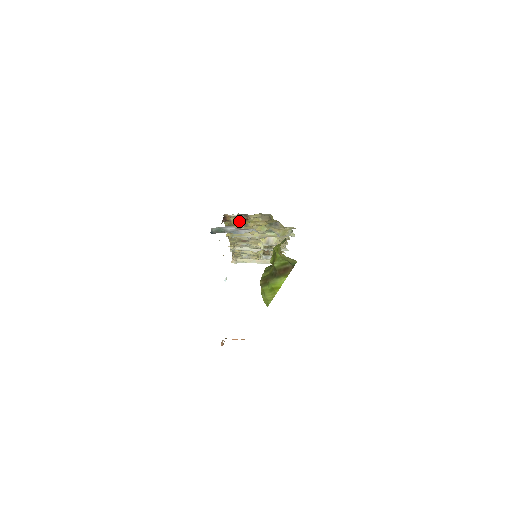
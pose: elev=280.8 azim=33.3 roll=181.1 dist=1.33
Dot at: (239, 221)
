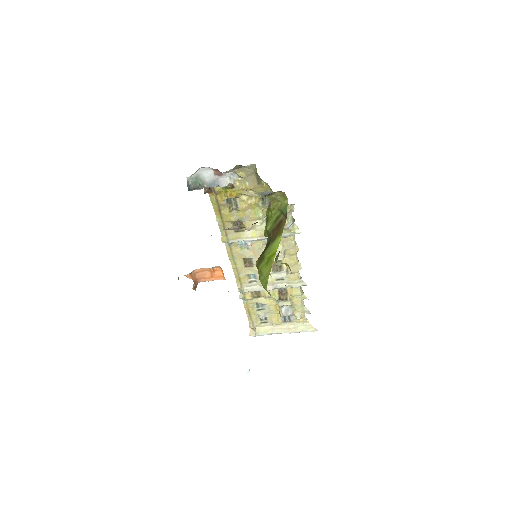
Dot at: (225, 192)
